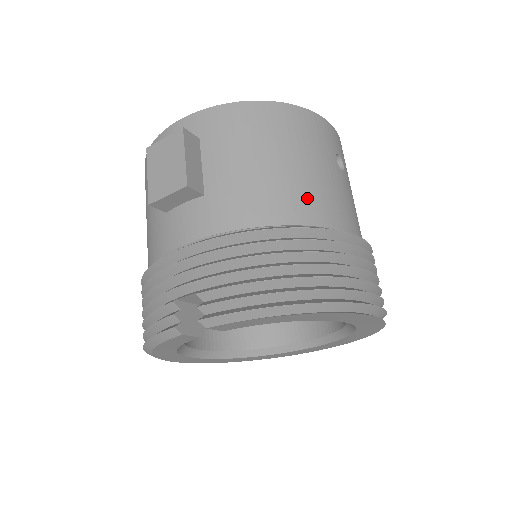
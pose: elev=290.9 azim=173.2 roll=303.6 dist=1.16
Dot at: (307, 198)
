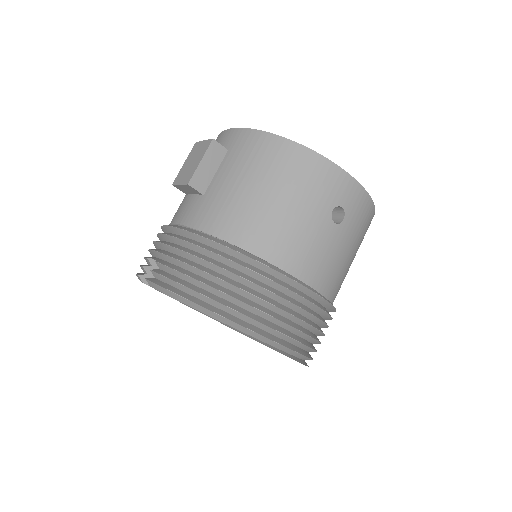
Dot at: (267, 232)
